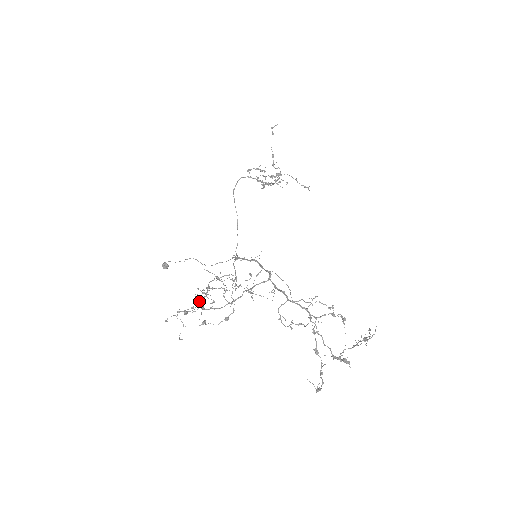
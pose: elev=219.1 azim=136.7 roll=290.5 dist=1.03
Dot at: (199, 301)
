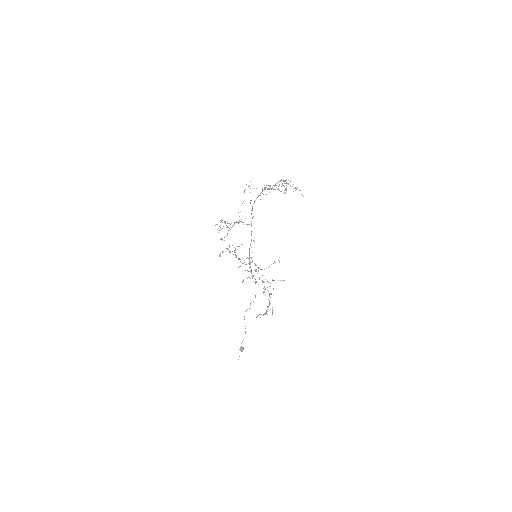
Dot at: occluded
